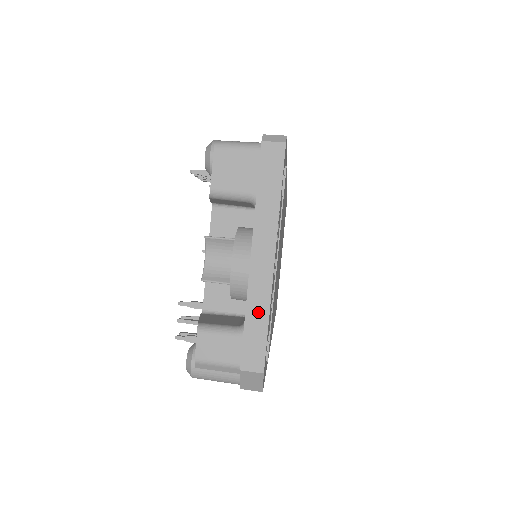
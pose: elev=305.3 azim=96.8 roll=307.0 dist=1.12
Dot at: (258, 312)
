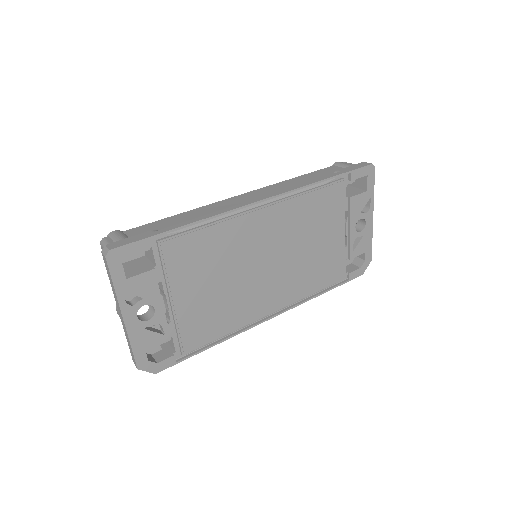
Dot at: (128, 339)
